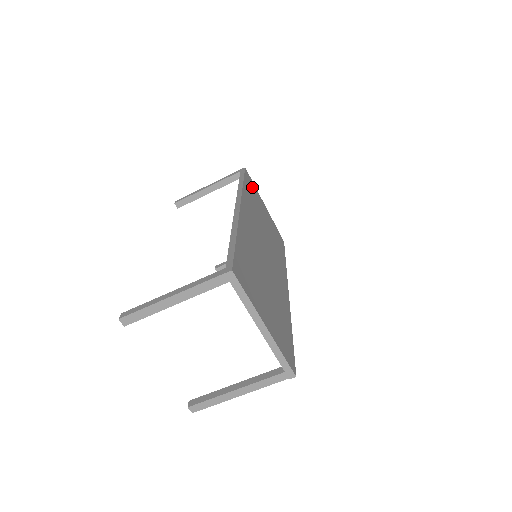
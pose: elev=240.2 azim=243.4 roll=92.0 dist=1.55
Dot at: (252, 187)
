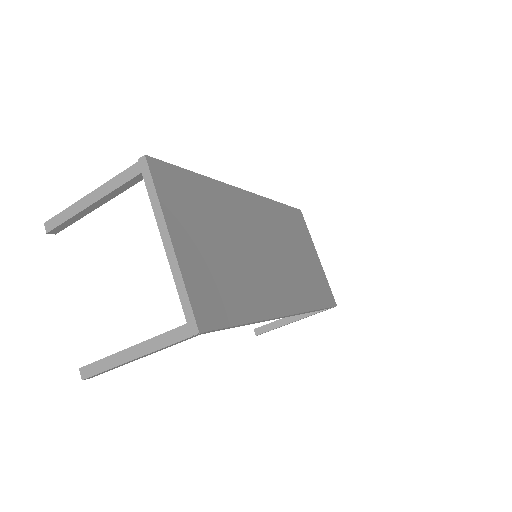
Dot at: (300, 225)
